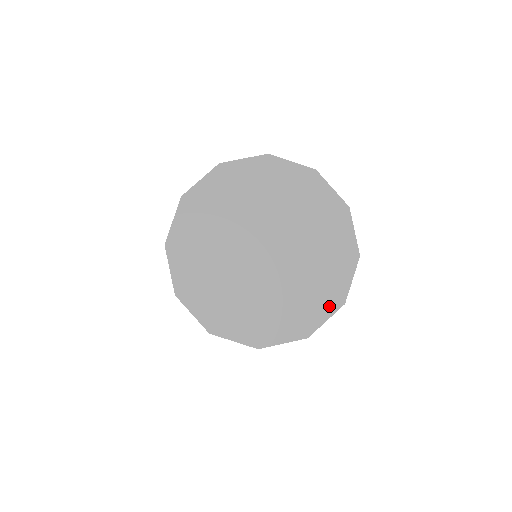
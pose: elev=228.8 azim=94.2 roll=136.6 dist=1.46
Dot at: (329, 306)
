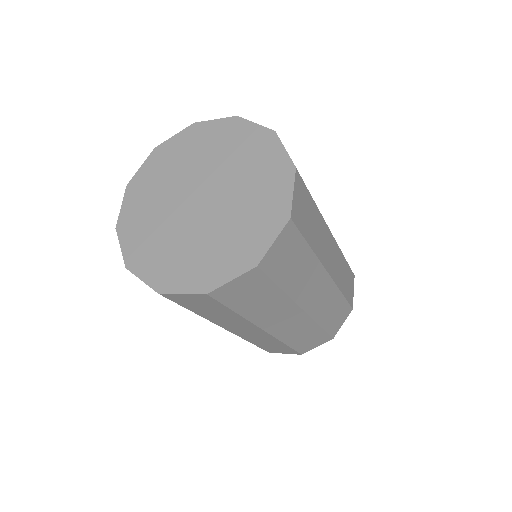
Dot at: (285, 181)
